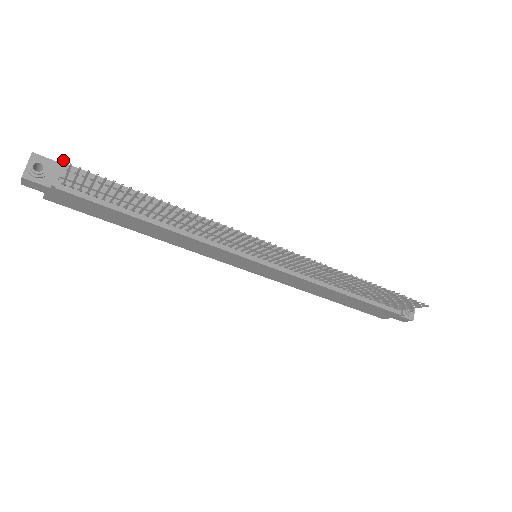
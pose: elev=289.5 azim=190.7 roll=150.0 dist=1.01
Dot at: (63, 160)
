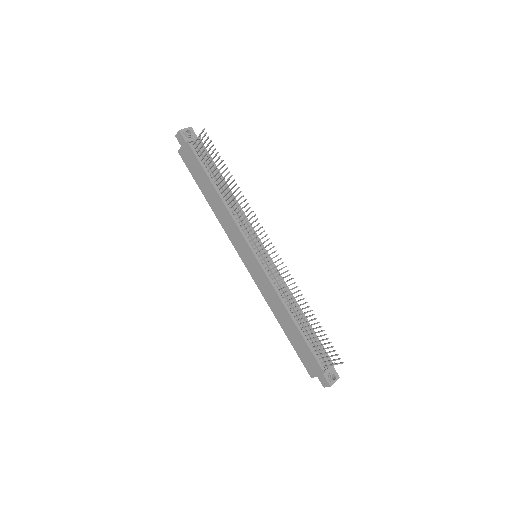
Dot at: occluded
